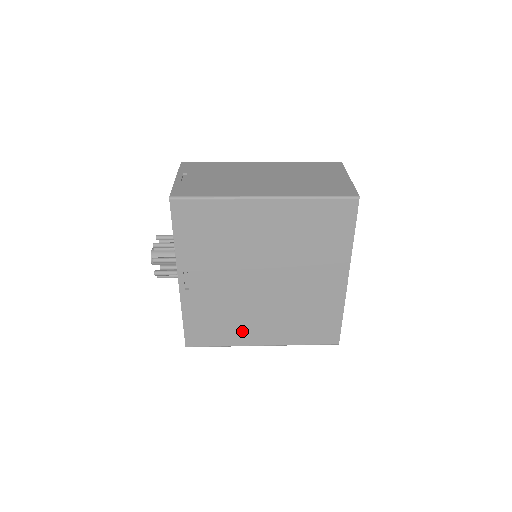
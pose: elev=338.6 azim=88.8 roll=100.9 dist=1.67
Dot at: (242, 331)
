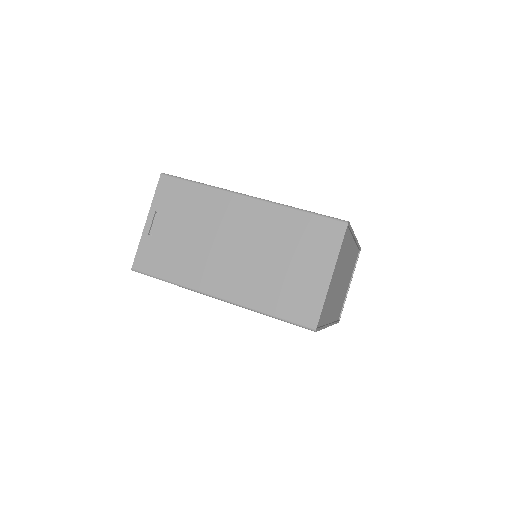
Dot at: occluded
